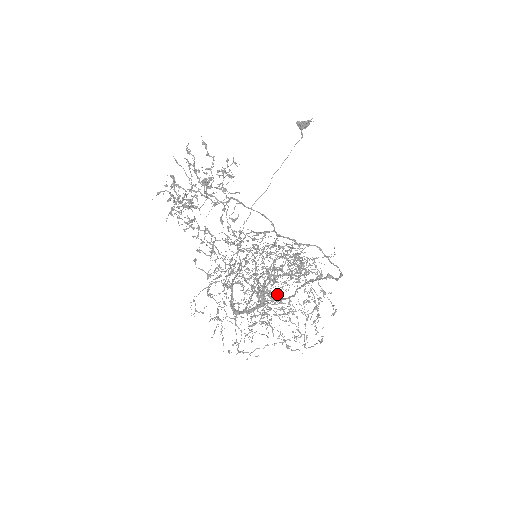
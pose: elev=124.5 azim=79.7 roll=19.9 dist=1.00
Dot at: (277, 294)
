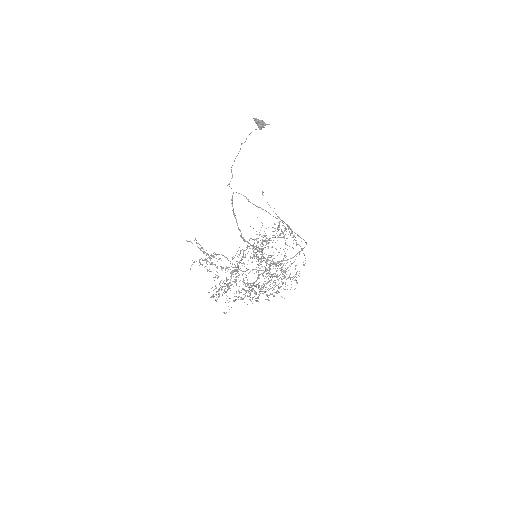
Dot at: (276, 292)
